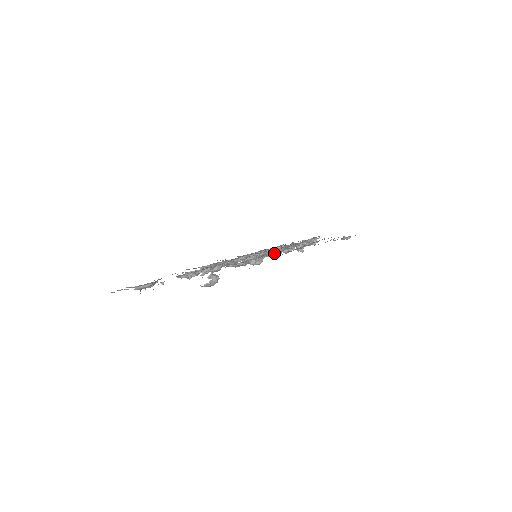
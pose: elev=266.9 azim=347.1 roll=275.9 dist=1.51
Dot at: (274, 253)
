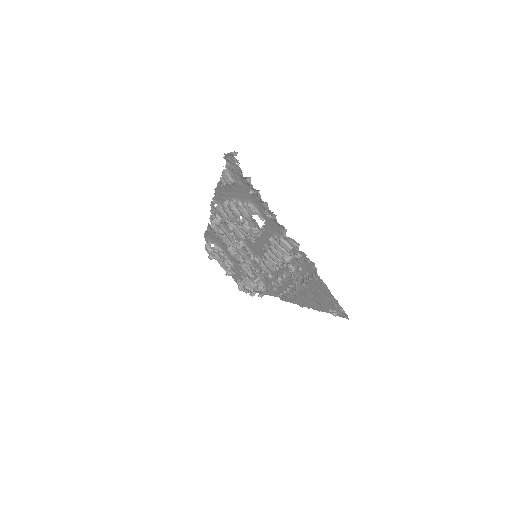
Dot at: (295, 268)
